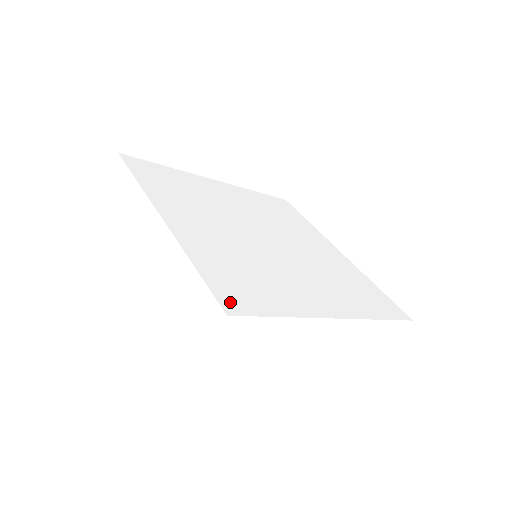
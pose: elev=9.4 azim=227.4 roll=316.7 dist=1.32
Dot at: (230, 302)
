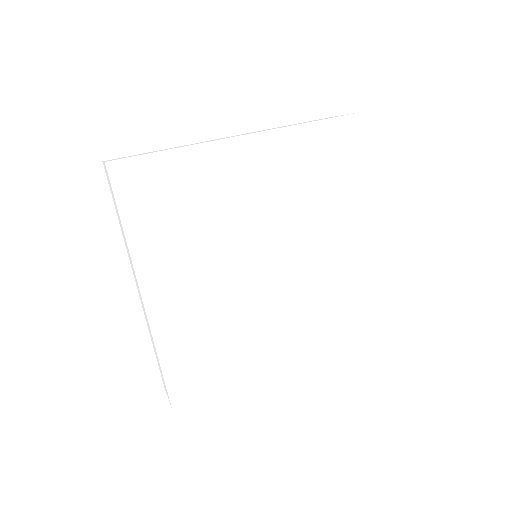
Dot at: (180, 394)
